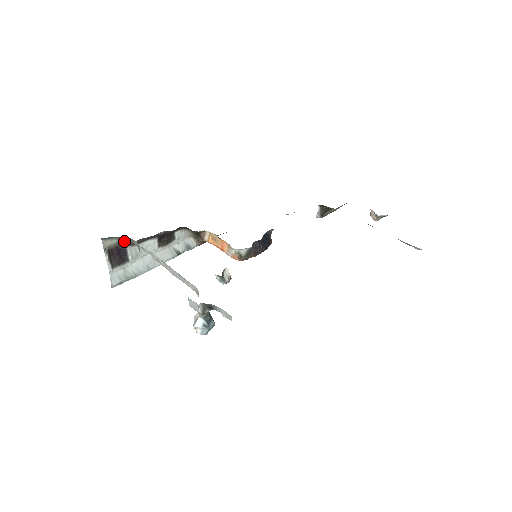
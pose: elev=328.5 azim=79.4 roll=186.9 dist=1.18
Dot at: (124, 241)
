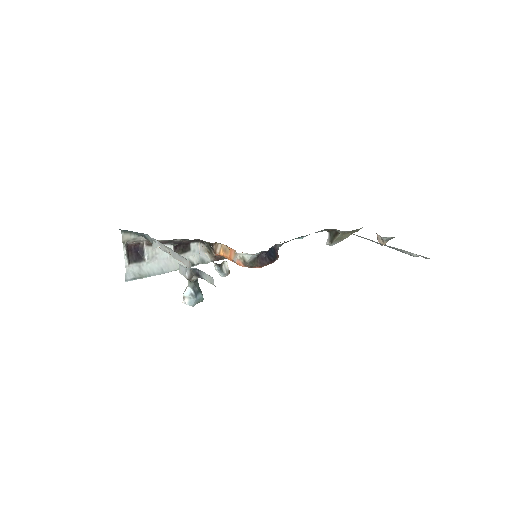
Dot at: (142, 239)
